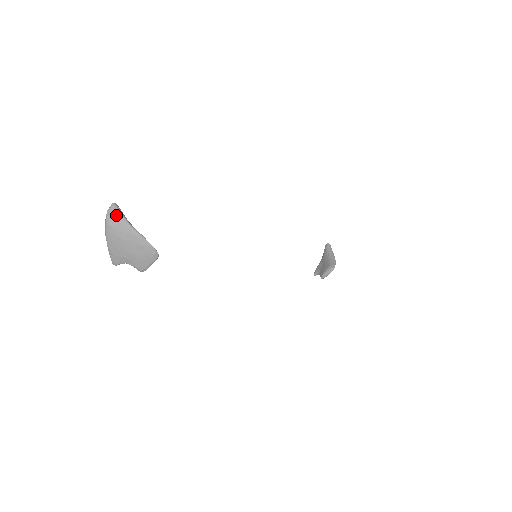
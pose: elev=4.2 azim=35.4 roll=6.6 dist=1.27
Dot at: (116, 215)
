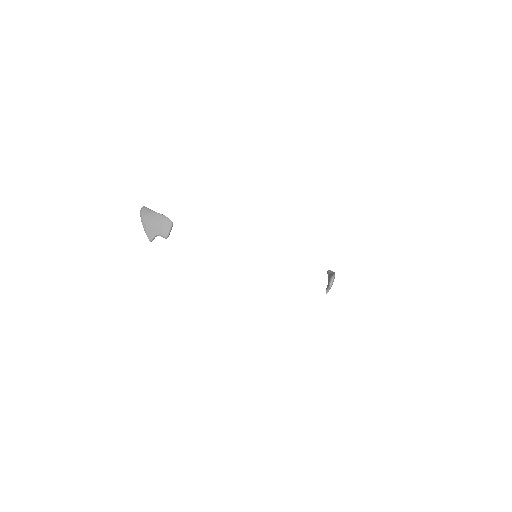
Dot at: (145, 209)
